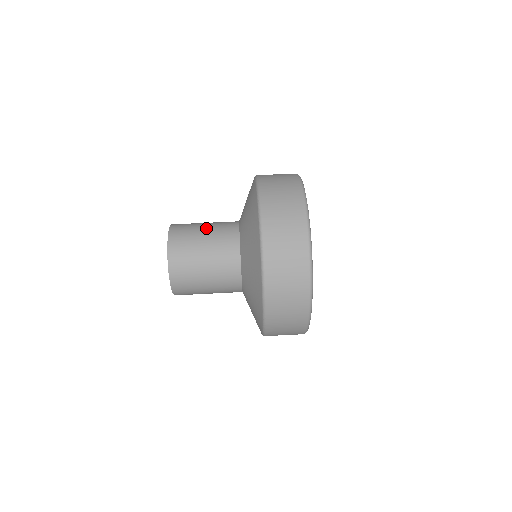
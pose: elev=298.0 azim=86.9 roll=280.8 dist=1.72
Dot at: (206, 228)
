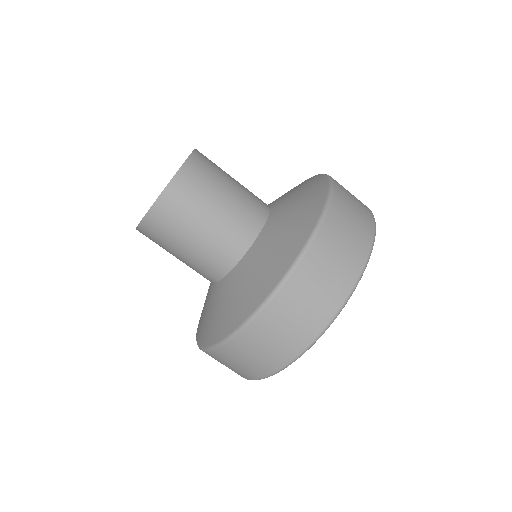
Dot at: (212, 219)
